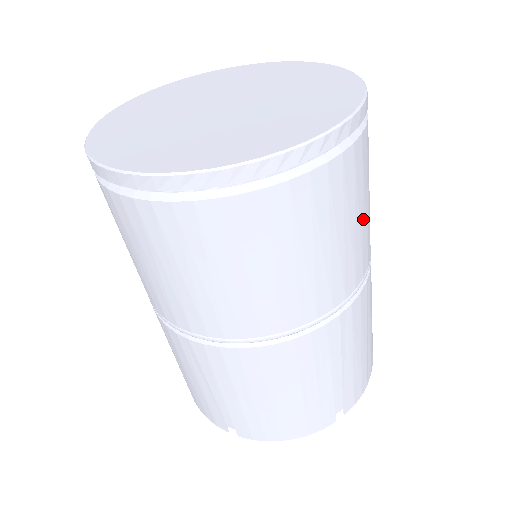
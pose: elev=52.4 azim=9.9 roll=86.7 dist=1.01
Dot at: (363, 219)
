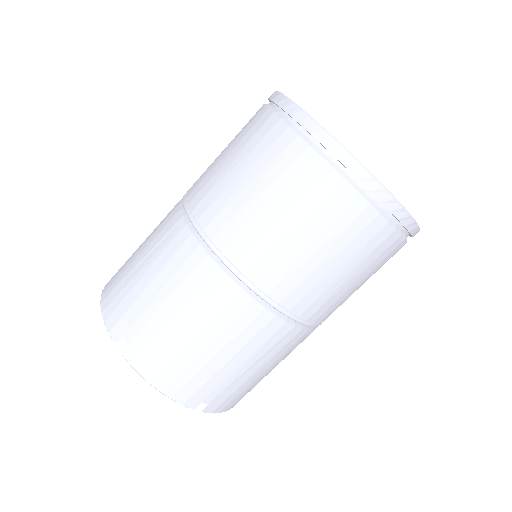
Dot at: (357, 288)
